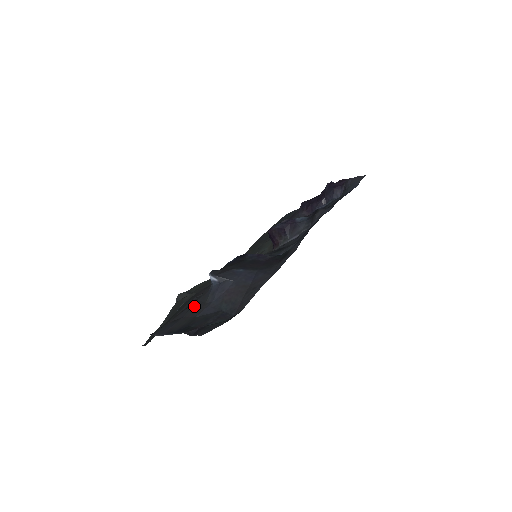
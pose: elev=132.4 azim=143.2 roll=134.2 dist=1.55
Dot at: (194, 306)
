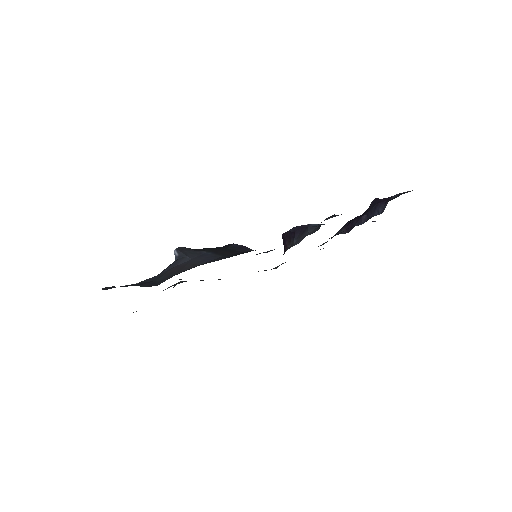
Dot at: occluded
